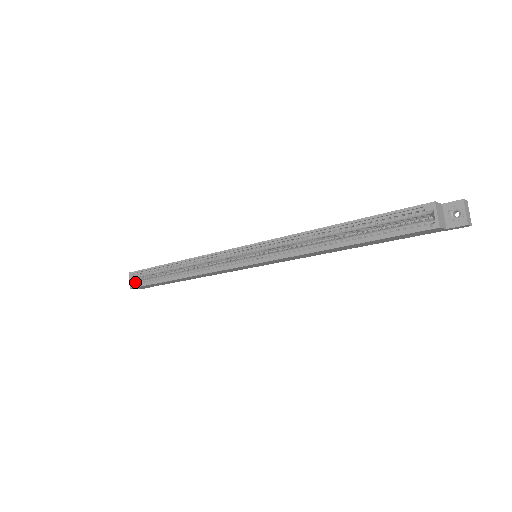
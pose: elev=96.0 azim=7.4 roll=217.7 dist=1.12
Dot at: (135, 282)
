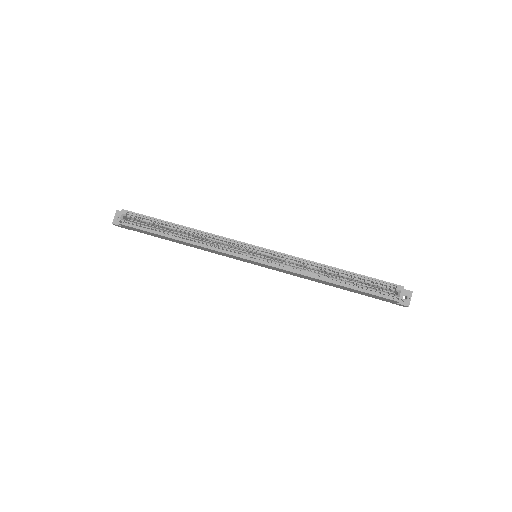
Dot at: (125, 220)
